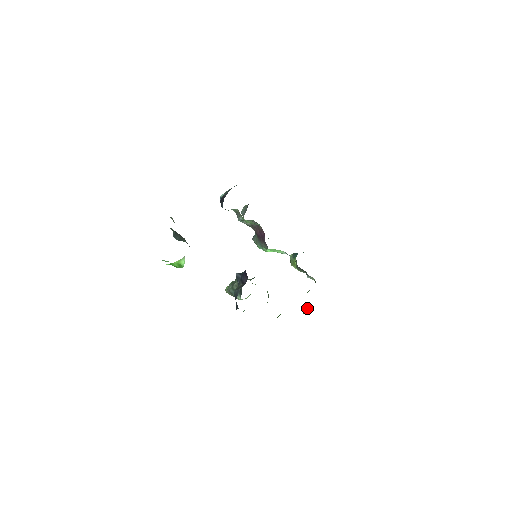
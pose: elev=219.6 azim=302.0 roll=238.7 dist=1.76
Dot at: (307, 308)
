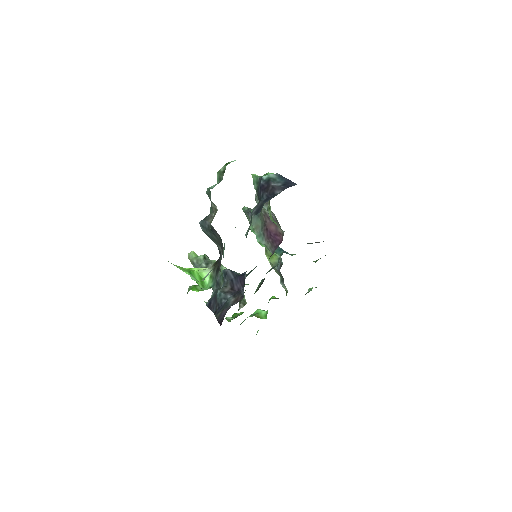
Dot at: (262, 312)
